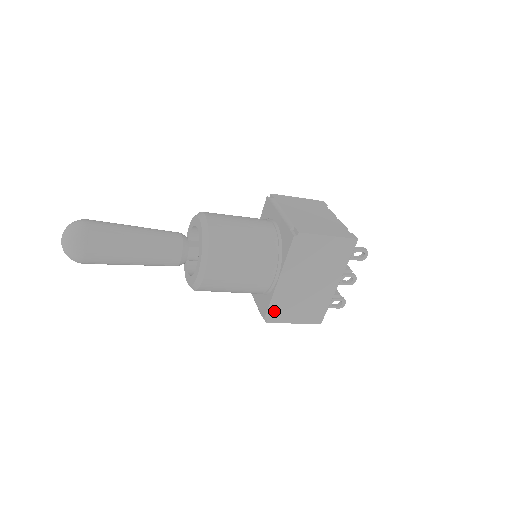
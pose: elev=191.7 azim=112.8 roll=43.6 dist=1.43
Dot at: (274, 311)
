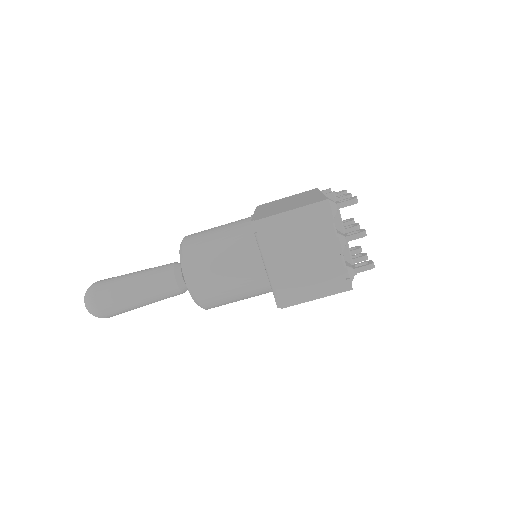
Dot at: (260, 217)
